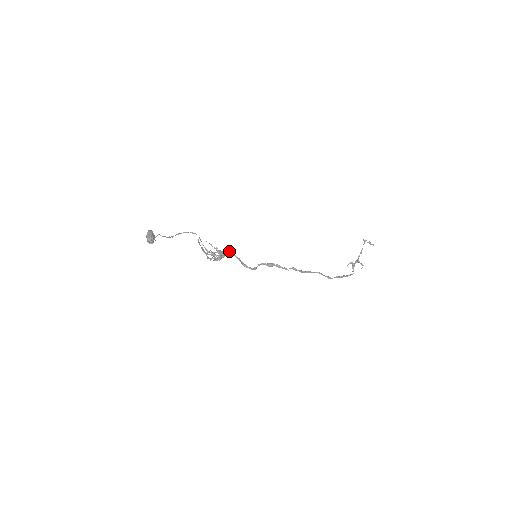
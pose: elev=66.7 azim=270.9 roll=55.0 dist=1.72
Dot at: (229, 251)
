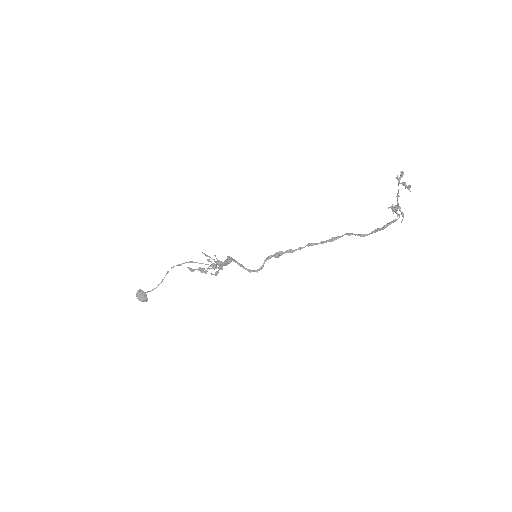
Dot at: (228, 257)
